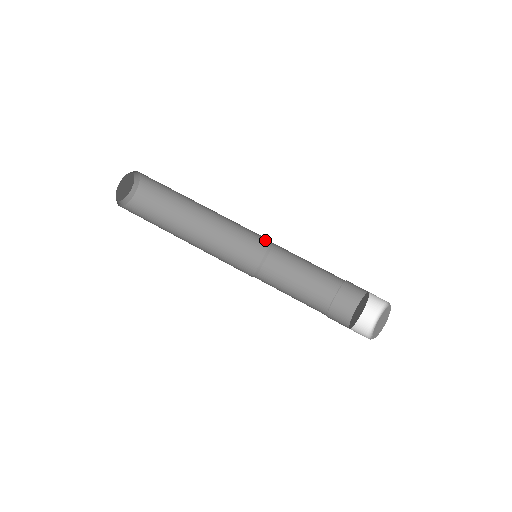
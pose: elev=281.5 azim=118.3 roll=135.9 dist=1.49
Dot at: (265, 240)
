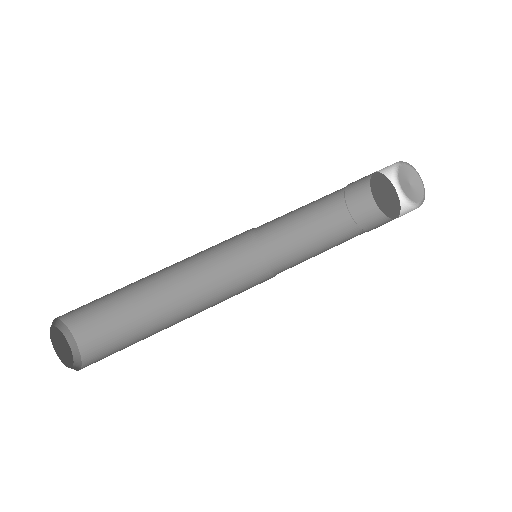
Dot at: (252, 256)
